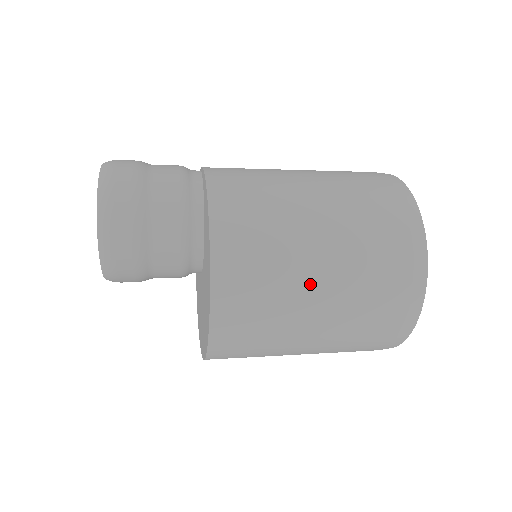
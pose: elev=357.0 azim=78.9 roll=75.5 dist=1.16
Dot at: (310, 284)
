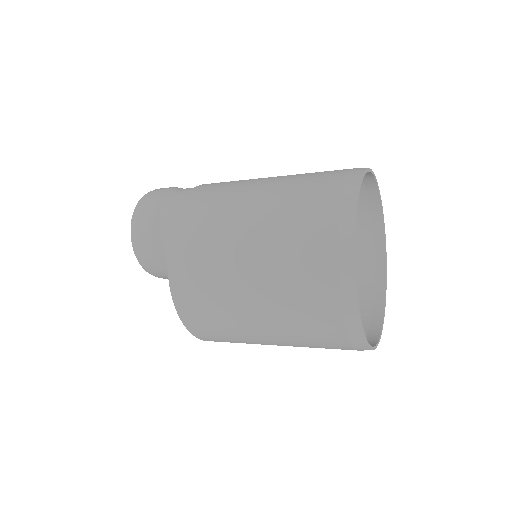
Dot at: (240, 261)
